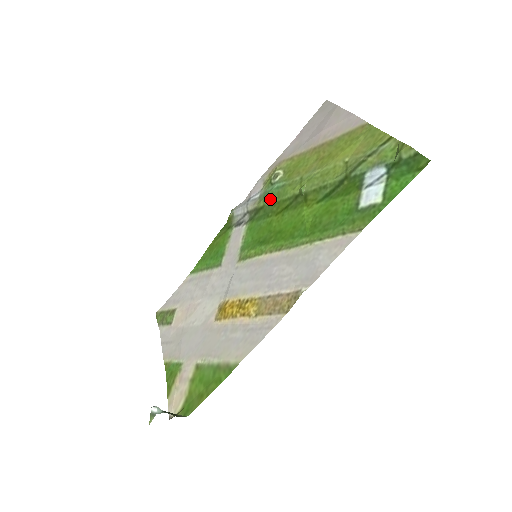
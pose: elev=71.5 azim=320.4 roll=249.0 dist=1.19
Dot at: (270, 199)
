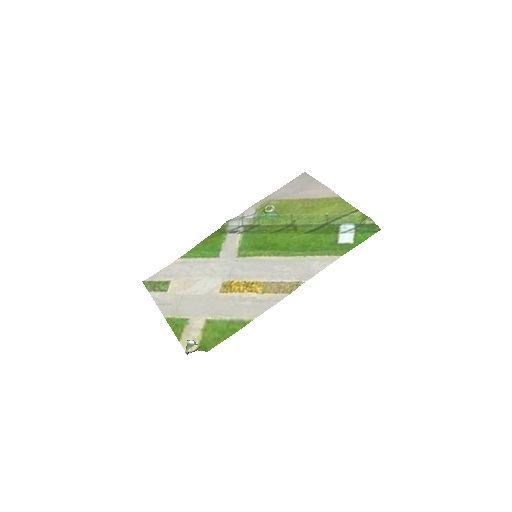
Dot at: (265, 222)
